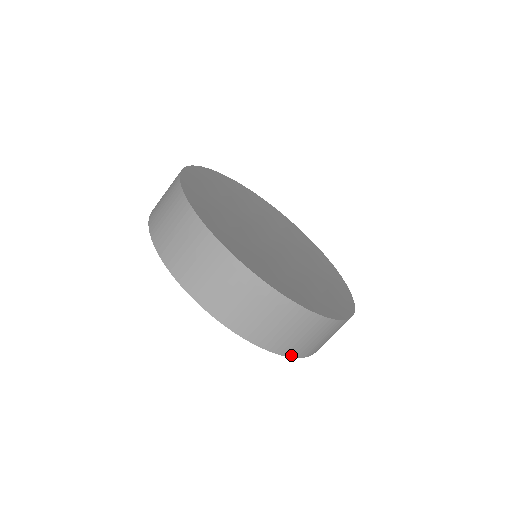
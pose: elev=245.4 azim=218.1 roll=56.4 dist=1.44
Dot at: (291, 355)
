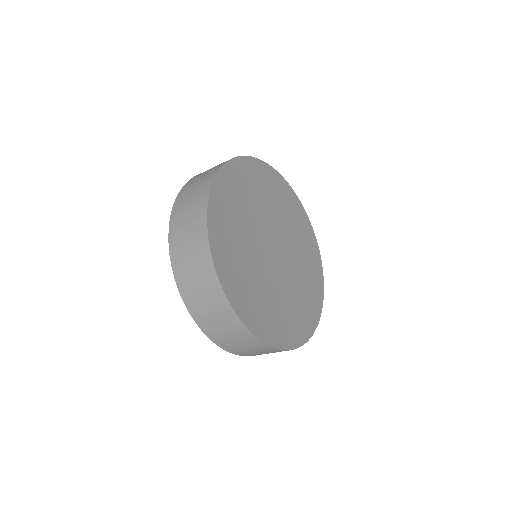
Dot at: occluded
